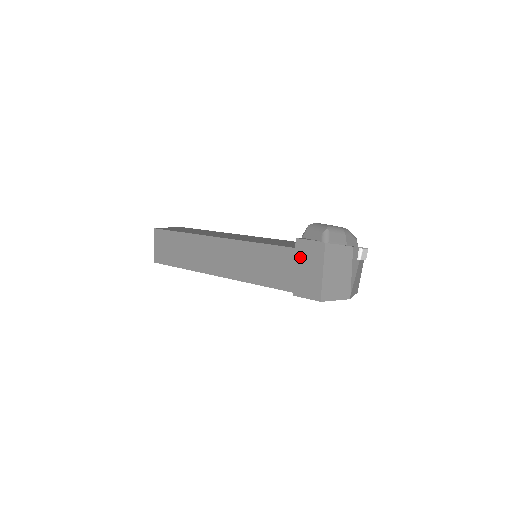
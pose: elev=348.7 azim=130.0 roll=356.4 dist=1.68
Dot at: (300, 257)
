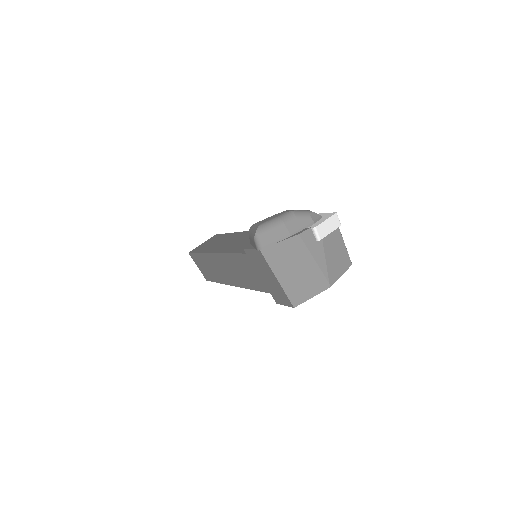
Dot at: (257, 267)
